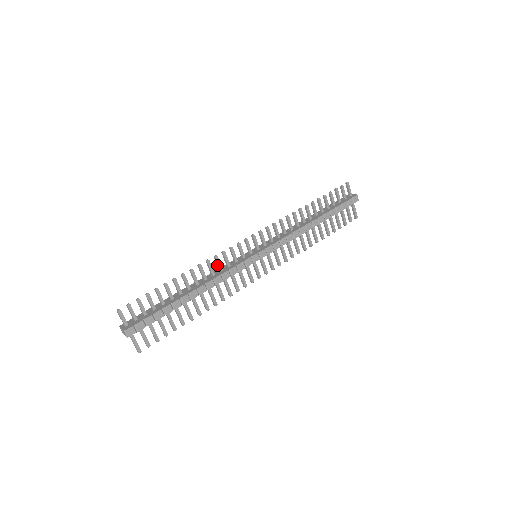
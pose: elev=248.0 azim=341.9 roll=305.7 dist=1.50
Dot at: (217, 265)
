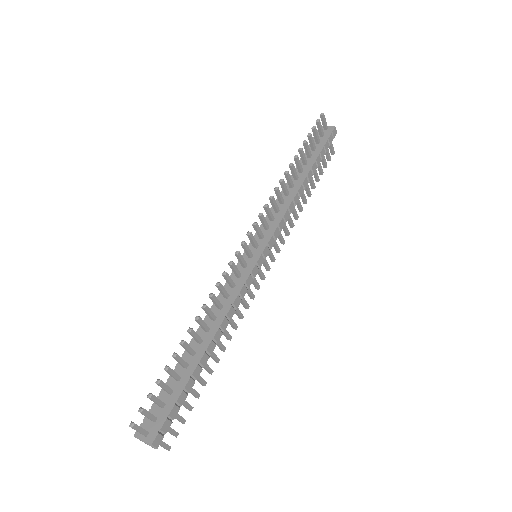
Dot at: (221, 293)
